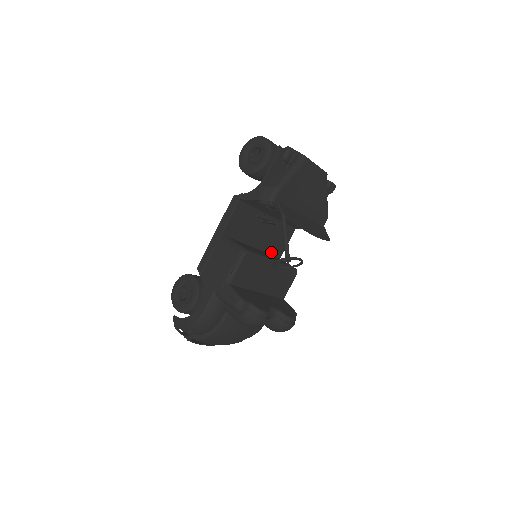
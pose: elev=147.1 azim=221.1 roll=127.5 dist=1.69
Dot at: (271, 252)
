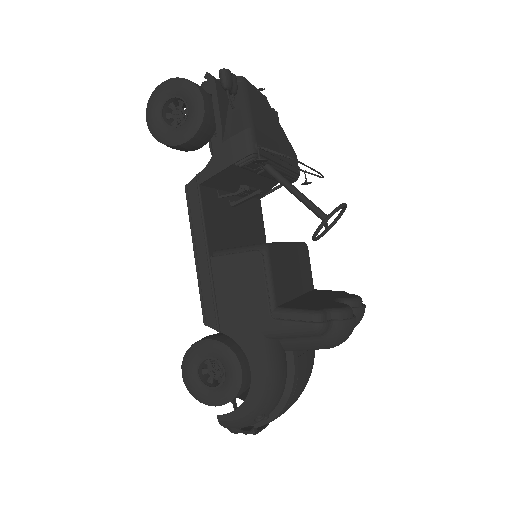
Dot at: occluded
